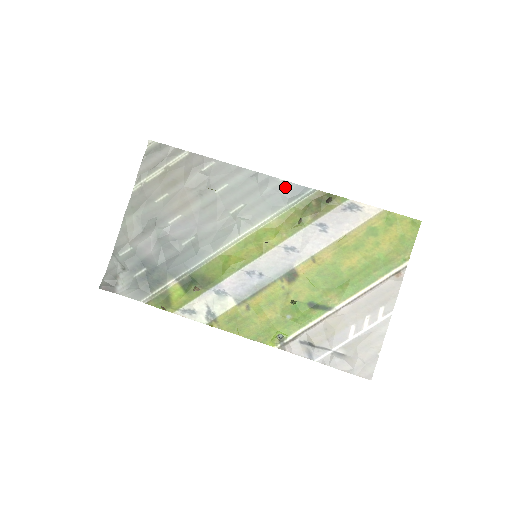
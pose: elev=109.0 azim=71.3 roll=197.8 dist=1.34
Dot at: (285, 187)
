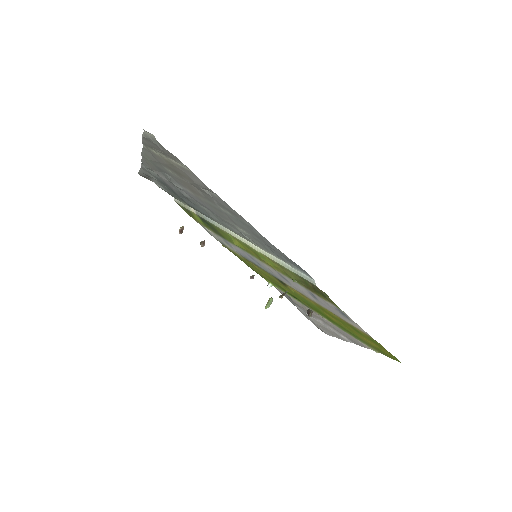
Dot at: (287, 258)
